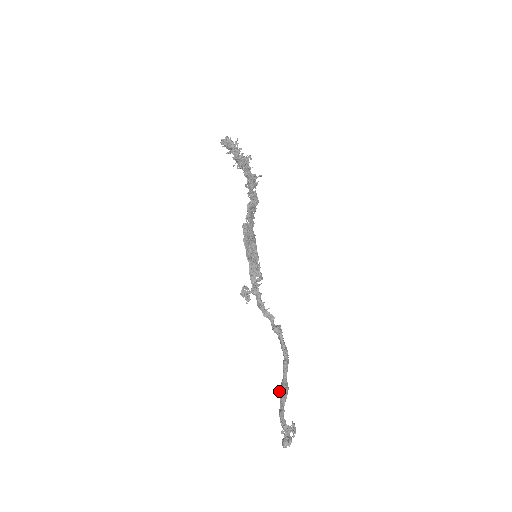
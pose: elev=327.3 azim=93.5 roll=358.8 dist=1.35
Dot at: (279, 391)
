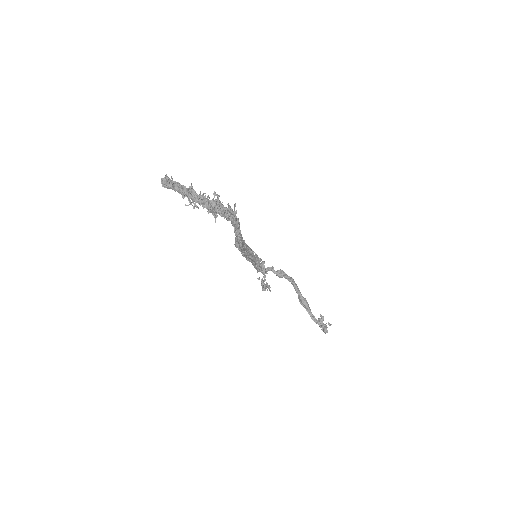
Dot at: occluded
